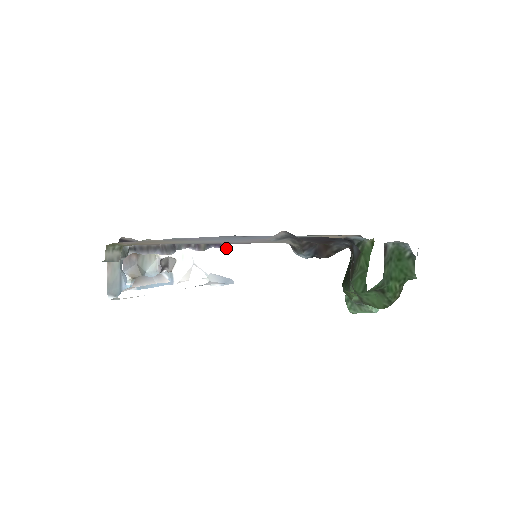
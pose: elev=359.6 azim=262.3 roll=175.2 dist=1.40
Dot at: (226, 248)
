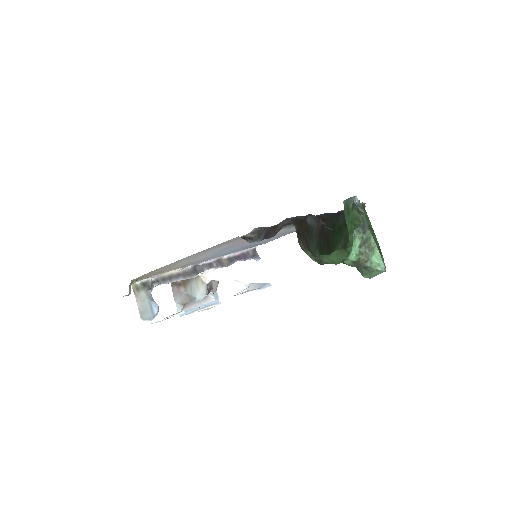
Dot at: (253, 258)
